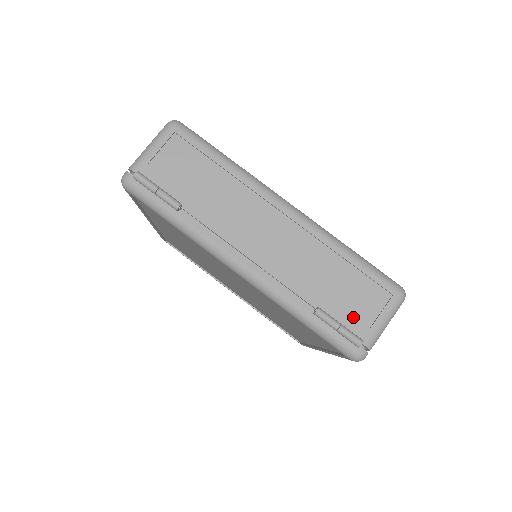
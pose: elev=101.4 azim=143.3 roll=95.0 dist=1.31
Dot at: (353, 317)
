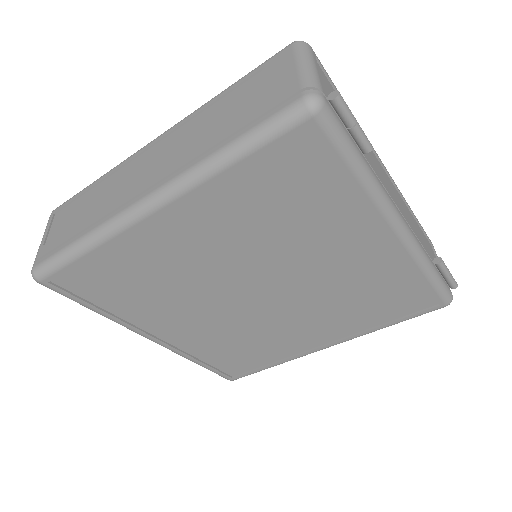
Dot at: occluded
